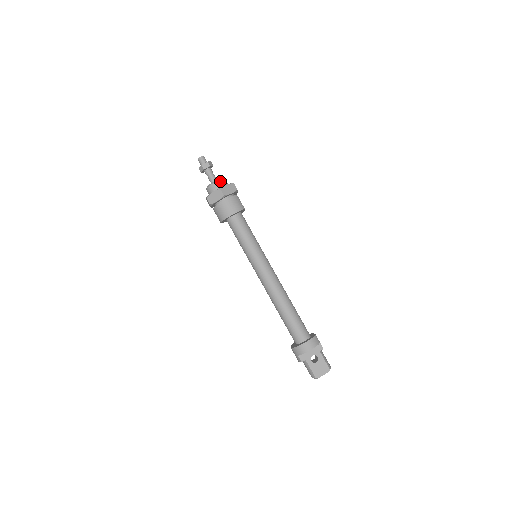
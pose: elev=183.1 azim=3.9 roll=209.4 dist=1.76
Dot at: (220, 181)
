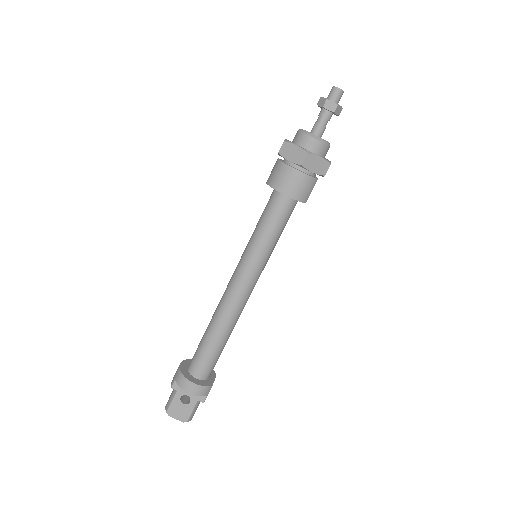
Dot at: (321, 143)
